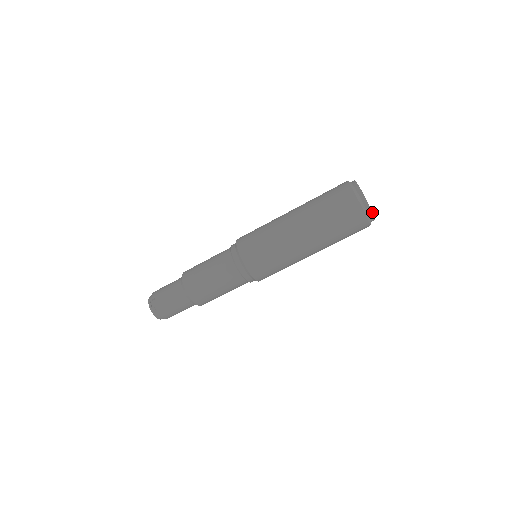
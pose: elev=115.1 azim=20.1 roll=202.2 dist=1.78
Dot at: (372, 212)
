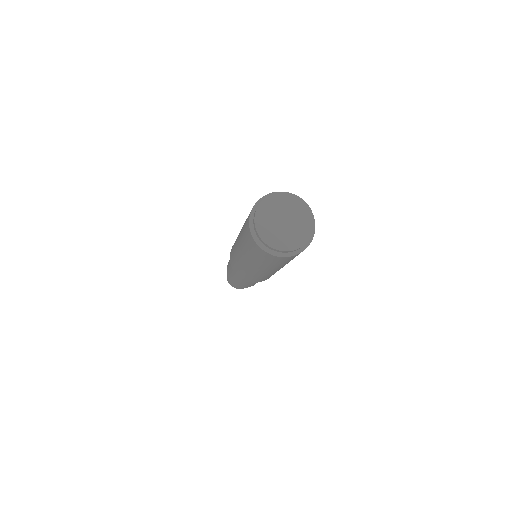
Dot at: (264, 242)
